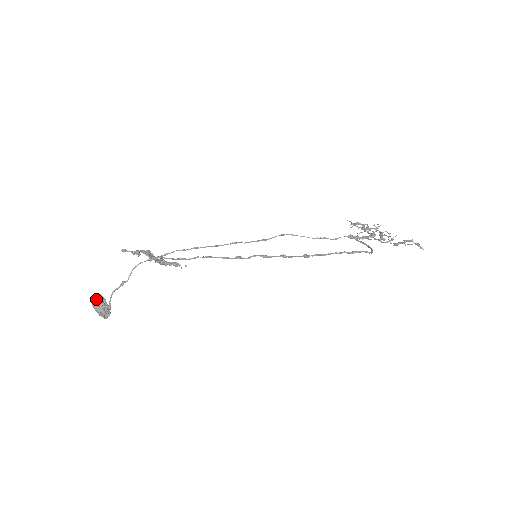
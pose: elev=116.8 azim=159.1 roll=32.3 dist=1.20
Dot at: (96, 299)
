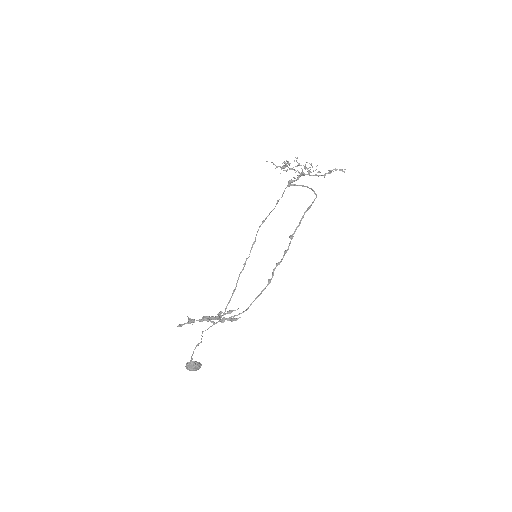
Dot at: (191, 367)
